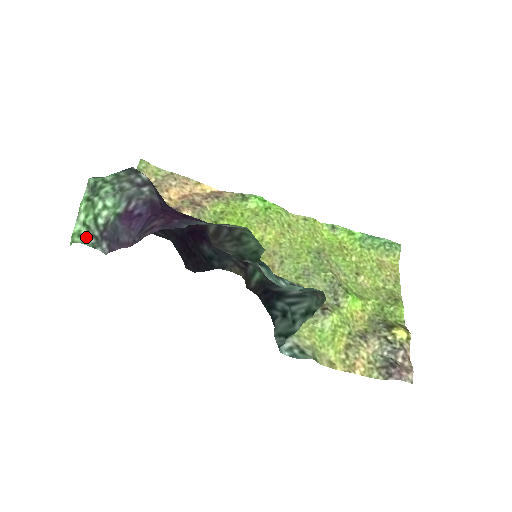
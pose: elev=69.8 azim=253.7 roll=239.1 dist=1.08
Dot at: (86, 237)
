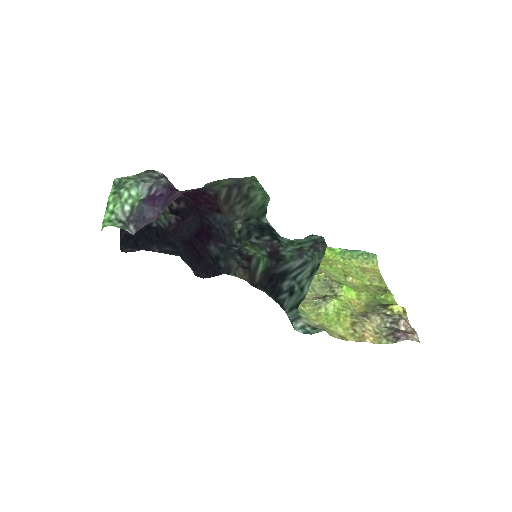
Dot at: (115, 222)
